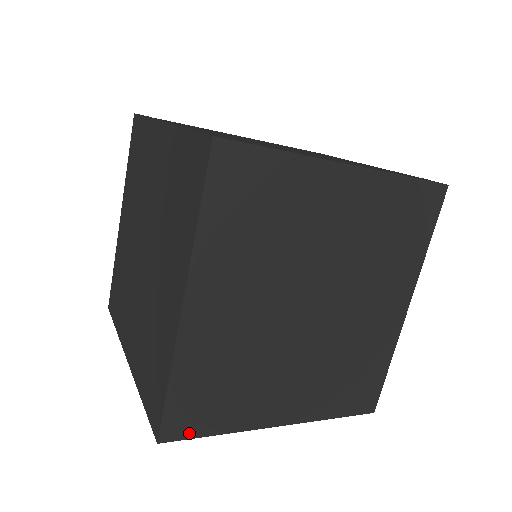
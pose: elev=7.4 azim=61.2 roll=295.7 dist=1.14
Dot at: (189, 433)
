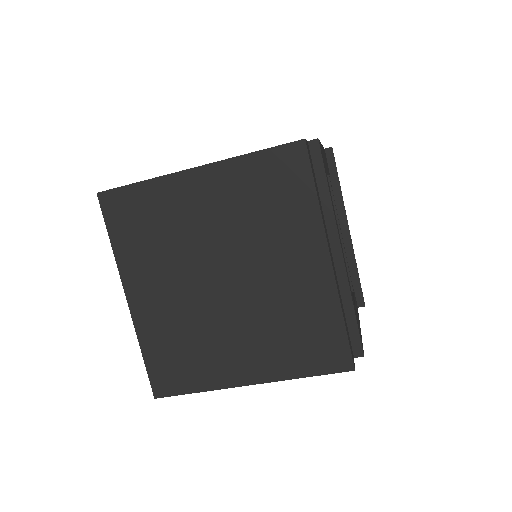
Dot at: (173, 391)
